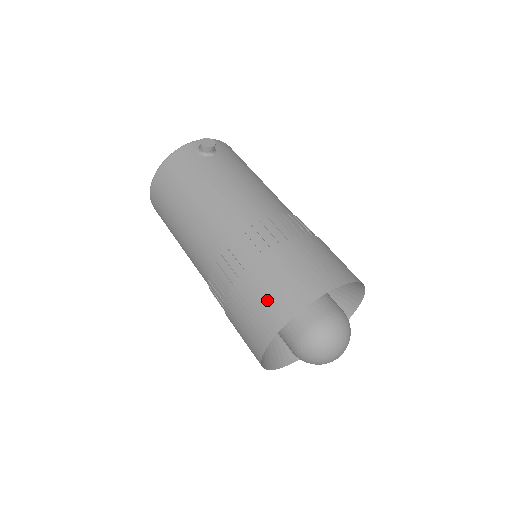
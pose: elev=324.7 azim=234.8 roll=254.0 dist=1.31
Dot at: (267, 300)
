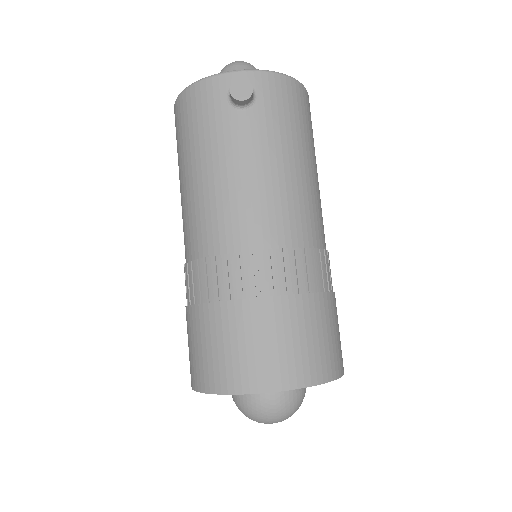
Dot at: (203, 354)
